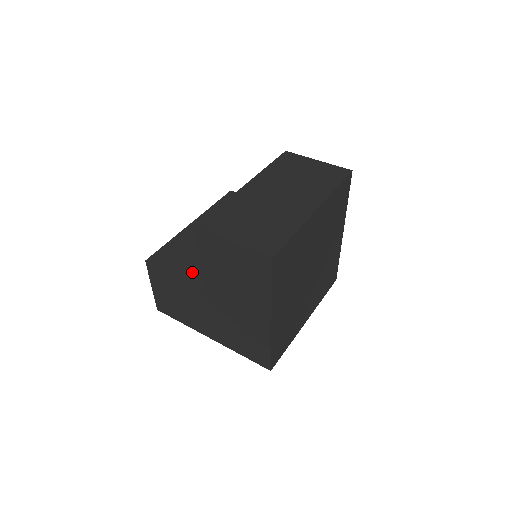
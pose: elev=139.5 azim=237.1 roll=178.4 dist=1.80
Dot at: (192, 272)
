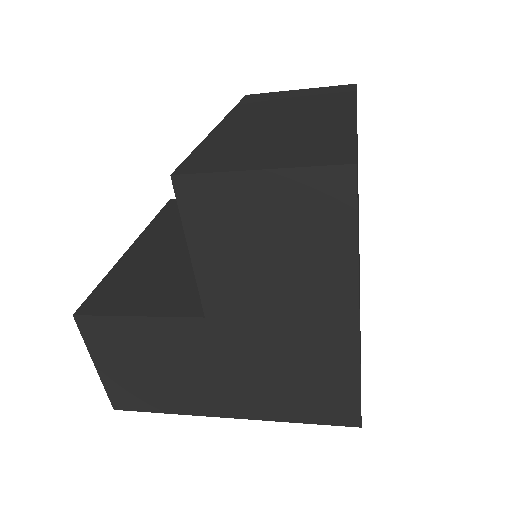
Dot at: (169, 302)
